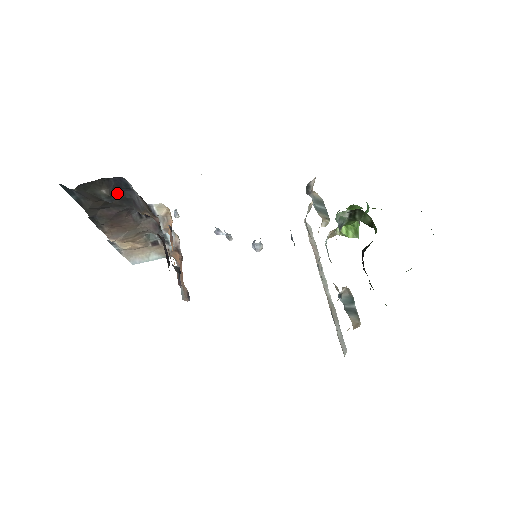
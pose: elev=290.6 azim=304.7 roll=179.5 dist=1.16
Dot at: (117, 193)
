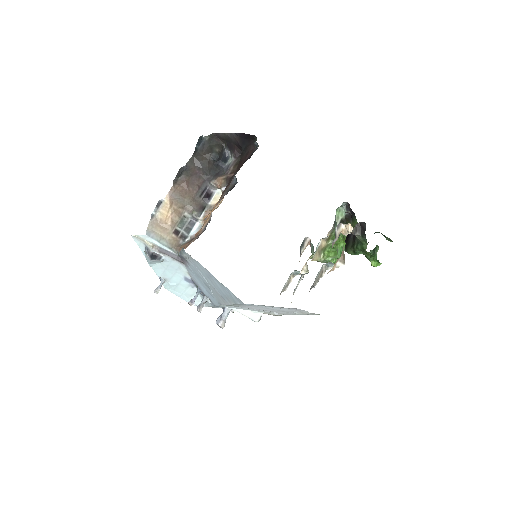
Dot at: (216, 162)
